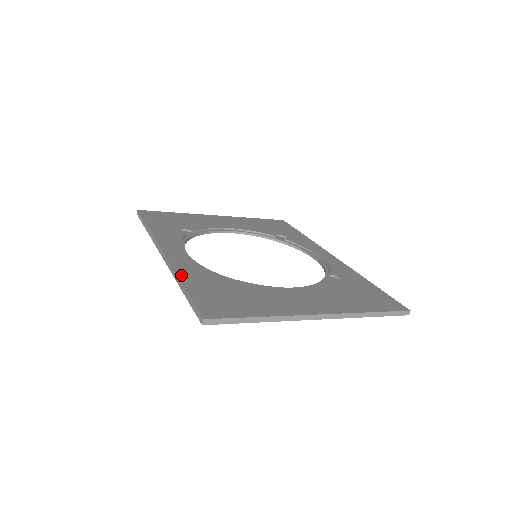
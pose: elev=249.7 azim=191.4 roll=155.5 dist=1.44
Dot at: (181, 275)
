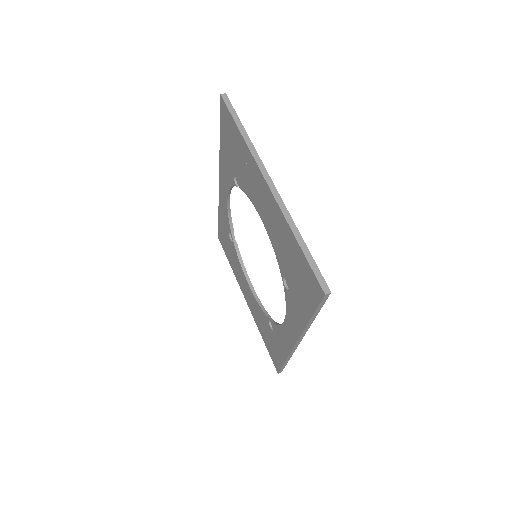
Dot at: occluded
